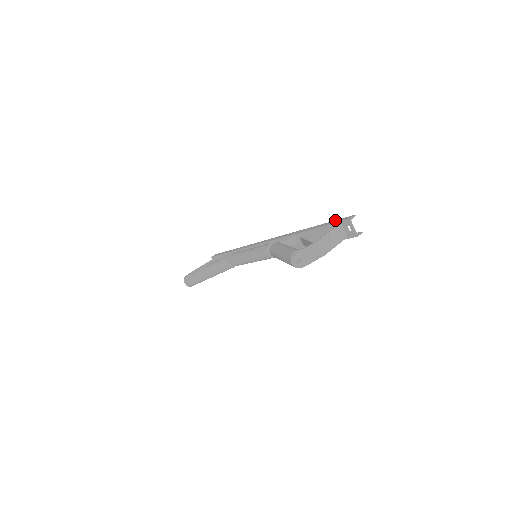
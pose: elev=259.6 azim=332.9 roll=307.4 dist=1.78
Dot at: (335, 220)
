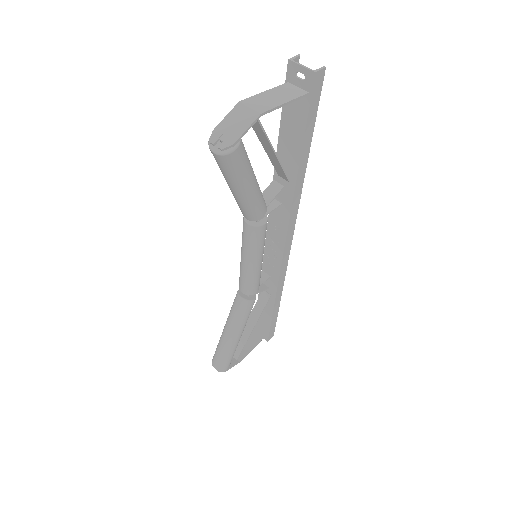
Dot at: occluded
